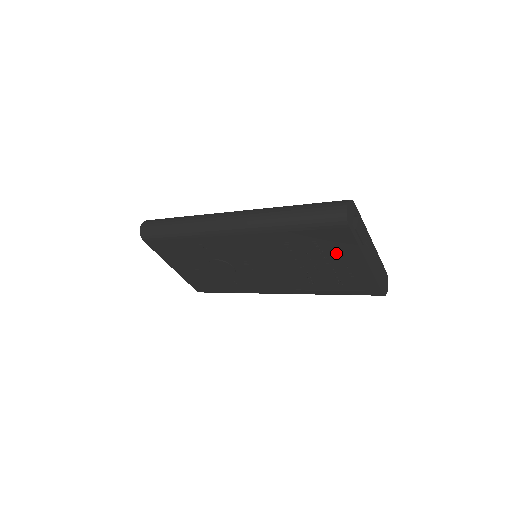
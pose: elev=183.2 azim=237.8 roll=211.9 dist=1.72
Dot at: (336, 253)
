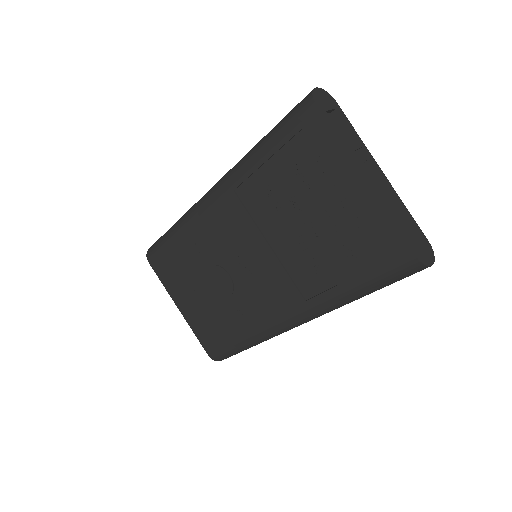
Dot at: (323, 179)
